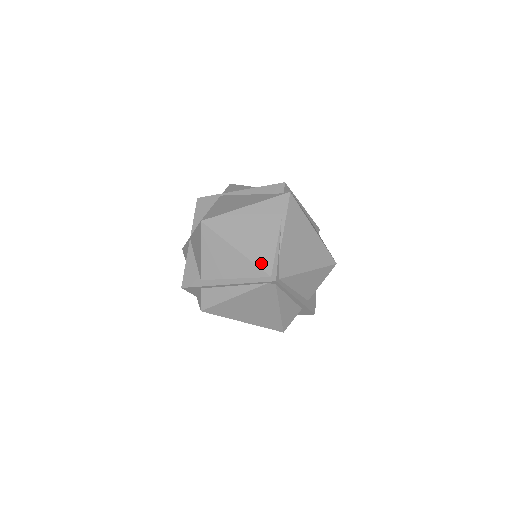
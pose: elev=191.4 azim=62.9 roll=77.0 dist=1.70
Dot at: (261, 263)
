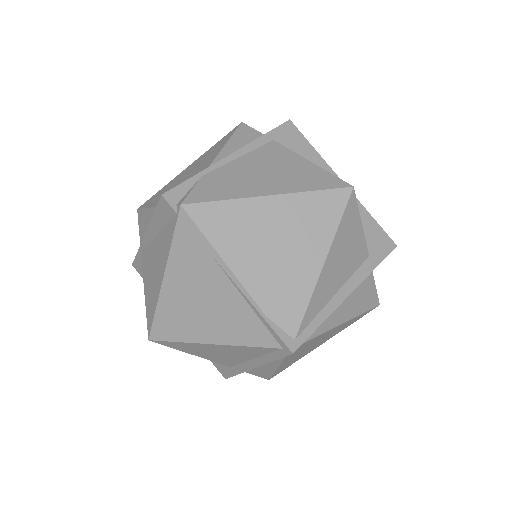
Dot at: (254, 340)
